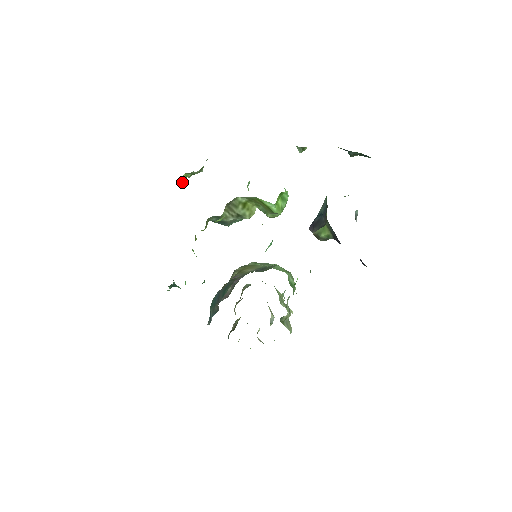
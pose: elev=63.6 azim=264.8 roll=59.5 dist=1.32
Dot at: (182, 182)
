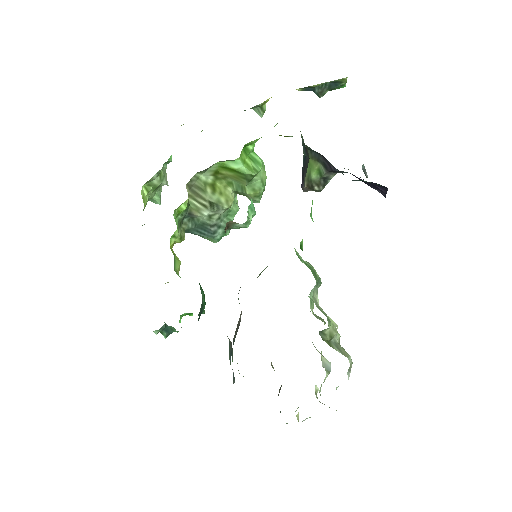
Dot at: (145, 199)
